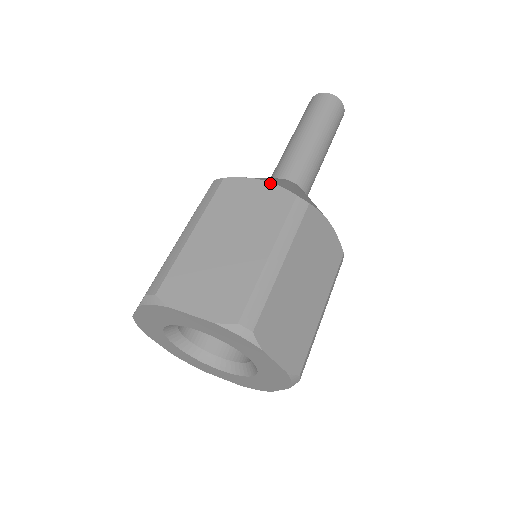
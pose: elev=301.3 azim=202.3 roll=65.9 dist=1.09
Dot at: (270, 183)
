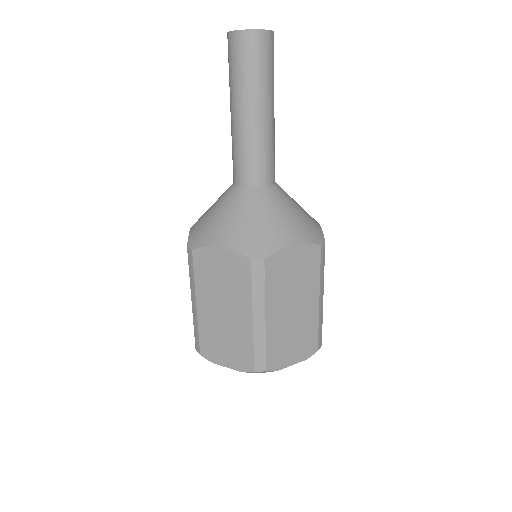
Dot at: (300, 245)
